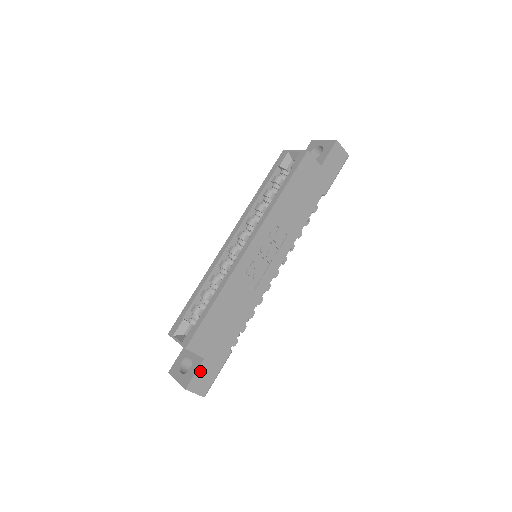
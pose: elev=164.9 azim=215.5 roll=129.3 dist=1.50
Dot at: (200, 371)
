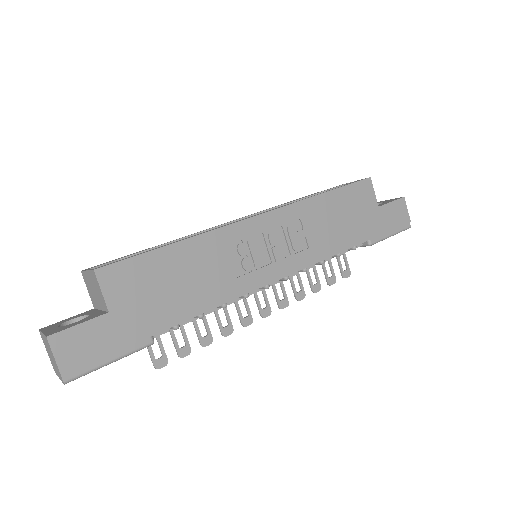
Dot at: (89, 327)
